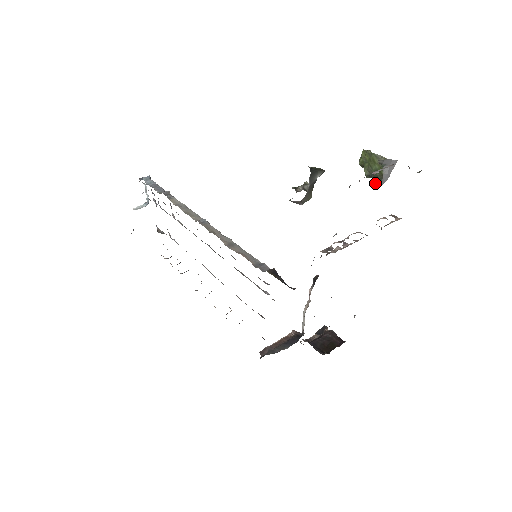
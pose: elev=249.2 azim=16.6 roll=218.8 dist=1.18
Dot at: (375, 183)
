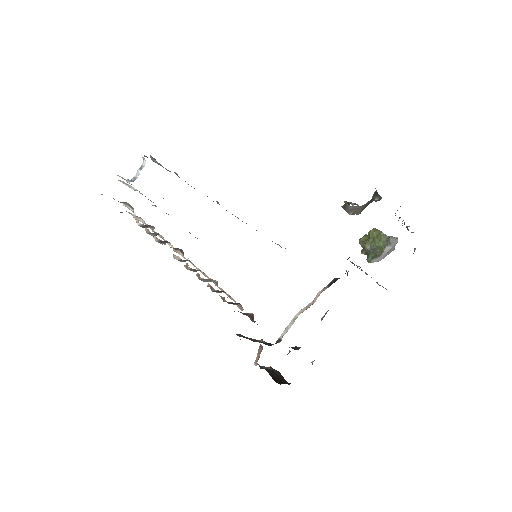
Dot at: (371, 258)
